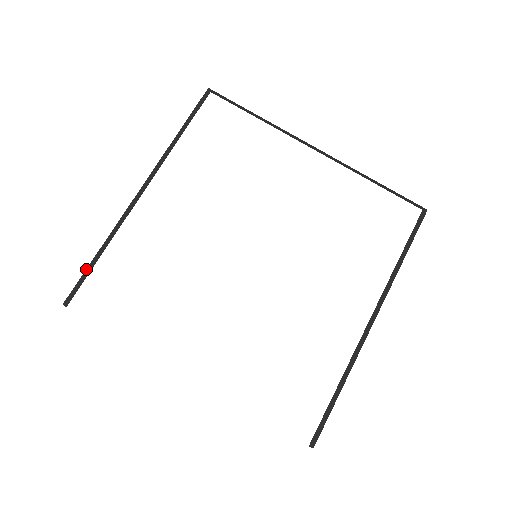
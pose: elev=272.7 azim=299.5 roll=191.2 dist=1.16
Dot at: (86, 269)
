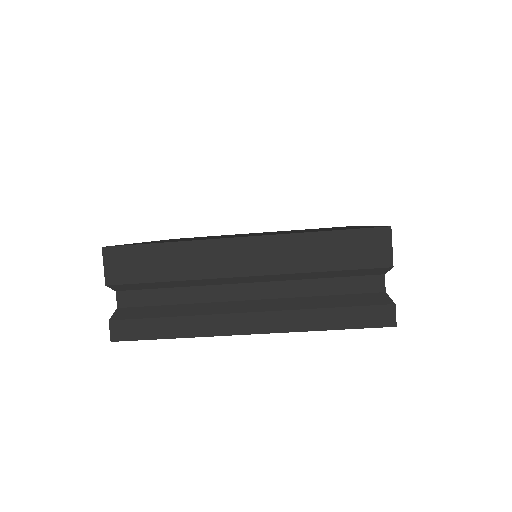
Dot at: occluded
